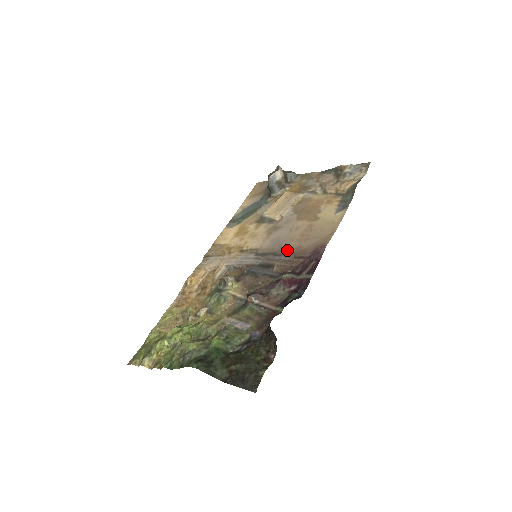
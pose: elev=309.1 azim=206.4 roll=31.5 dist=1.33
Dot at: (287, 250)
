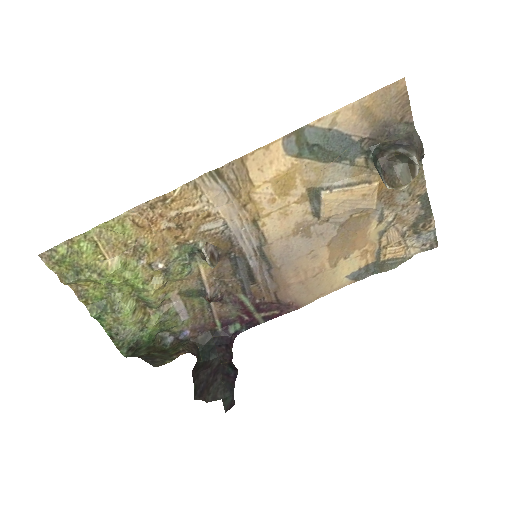
Dot at: (280, 279)
